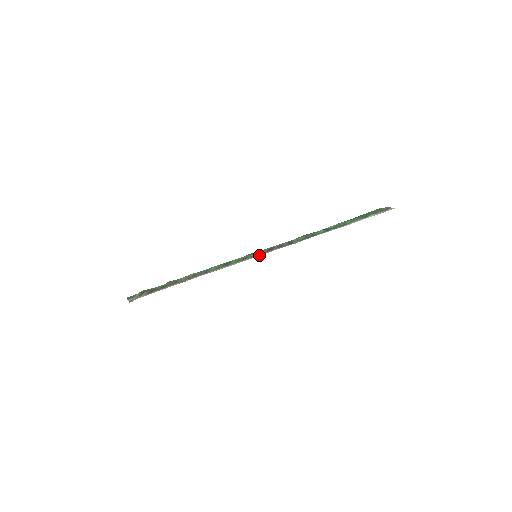
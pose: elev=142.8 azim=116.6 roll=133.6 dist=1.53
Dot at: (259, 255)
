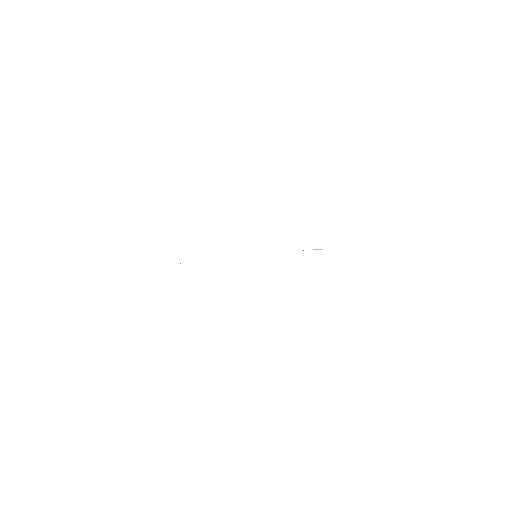
Dot at: occluded
